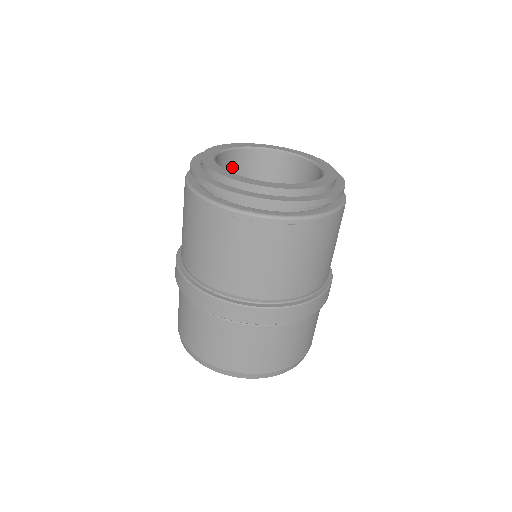
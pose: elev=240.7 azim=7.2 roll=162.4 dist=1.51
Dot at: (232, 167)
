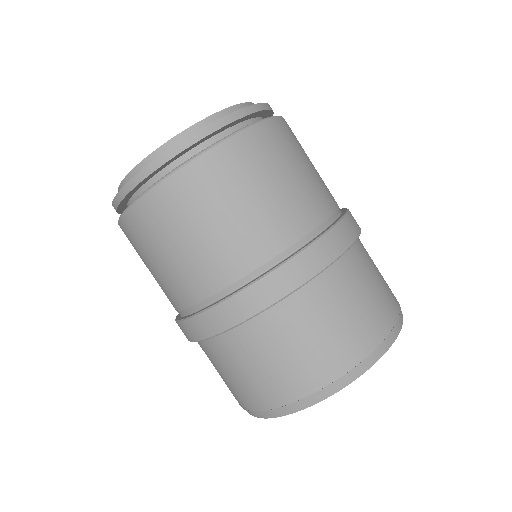
Dot at: occluded
